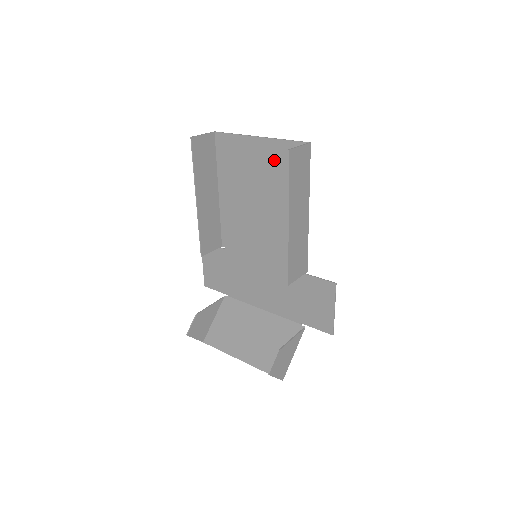
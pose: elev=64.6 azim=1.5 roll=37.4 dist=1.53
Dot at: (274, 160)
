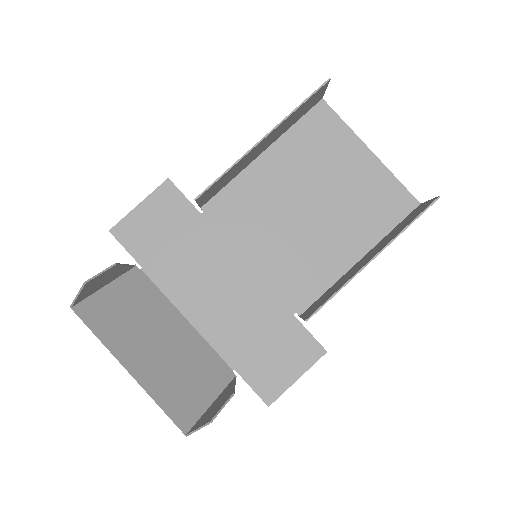
Dot at: (369, 185)
